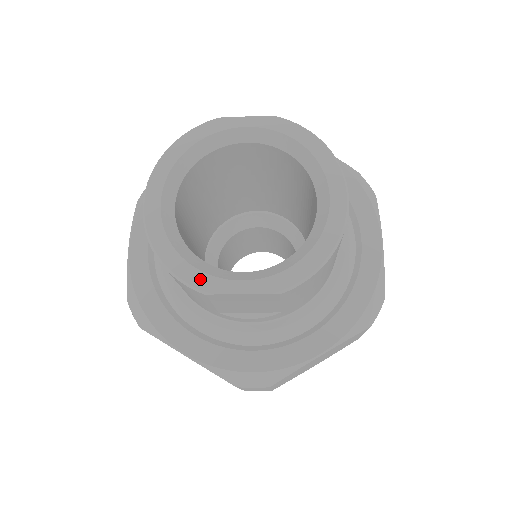
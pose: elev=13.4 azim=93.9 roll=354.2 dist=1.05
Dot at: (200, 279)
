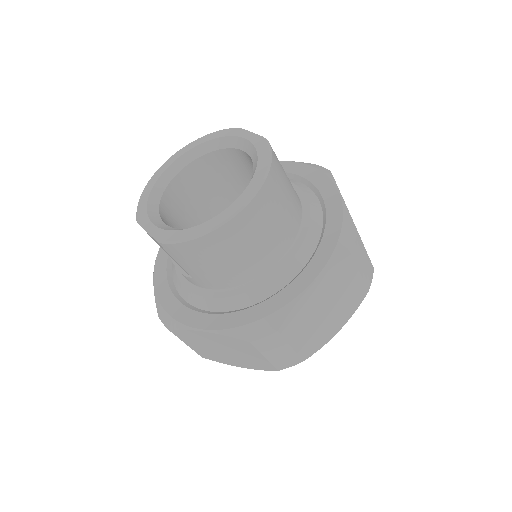
Dot at: (142, 212)
